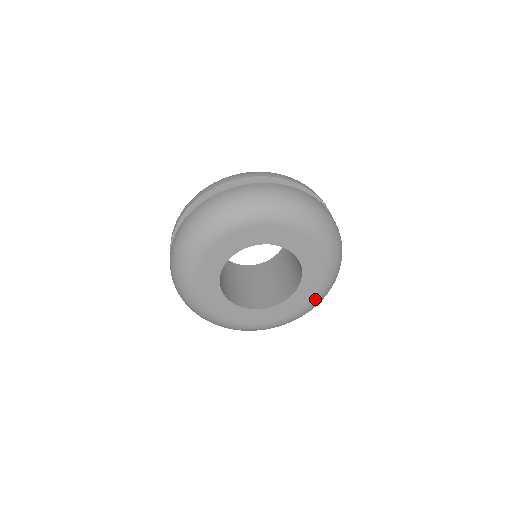
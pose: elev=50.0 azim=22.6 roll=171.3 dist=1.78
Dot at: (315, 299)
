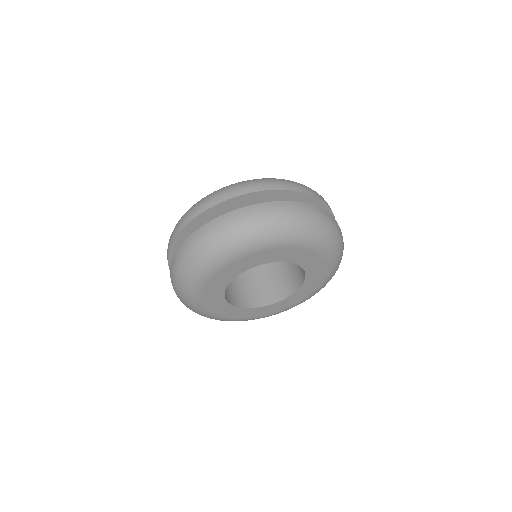
Dot at: (330, 269)
